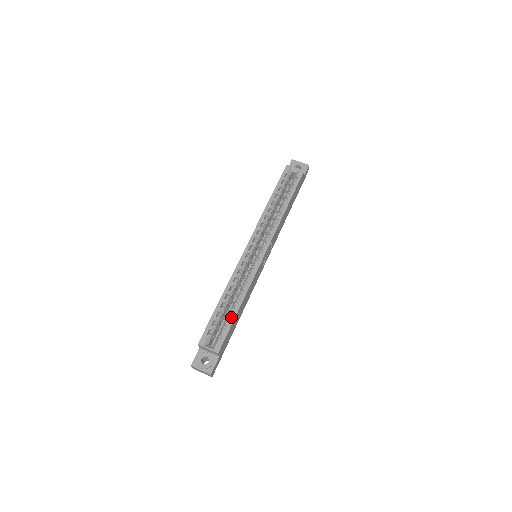
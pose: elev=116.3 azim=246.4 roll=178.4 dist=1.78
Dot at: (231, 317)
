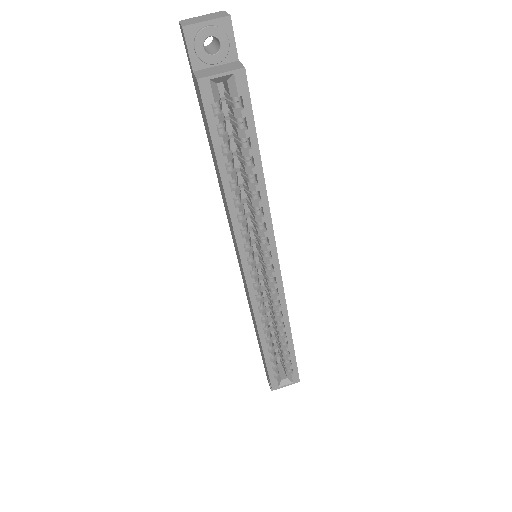
Dot at: (289, 352)
